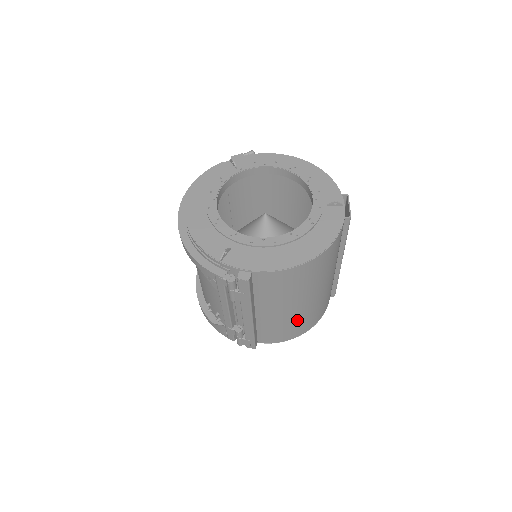
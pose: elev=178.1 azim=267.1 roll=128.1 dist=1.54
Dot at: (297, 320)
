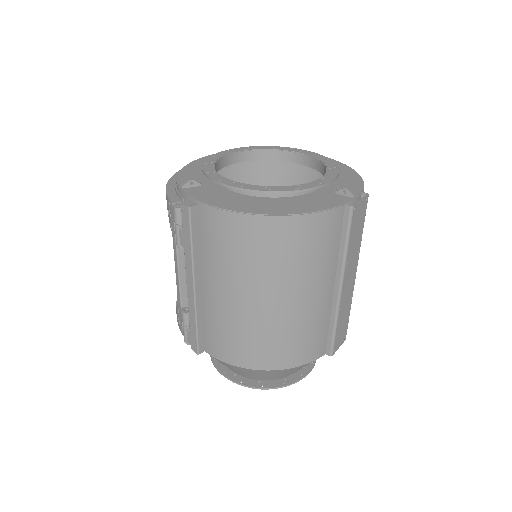
Dot at: (252, 331)
